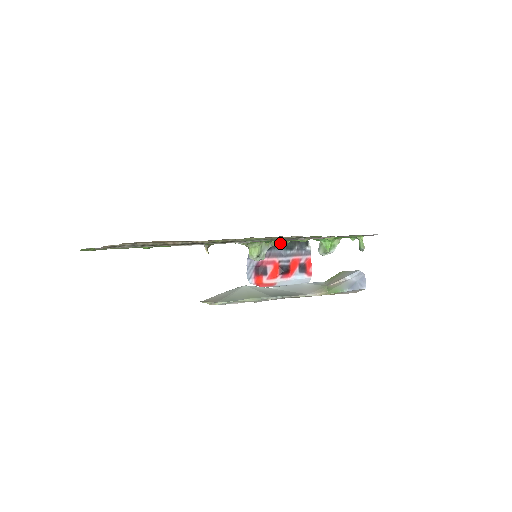
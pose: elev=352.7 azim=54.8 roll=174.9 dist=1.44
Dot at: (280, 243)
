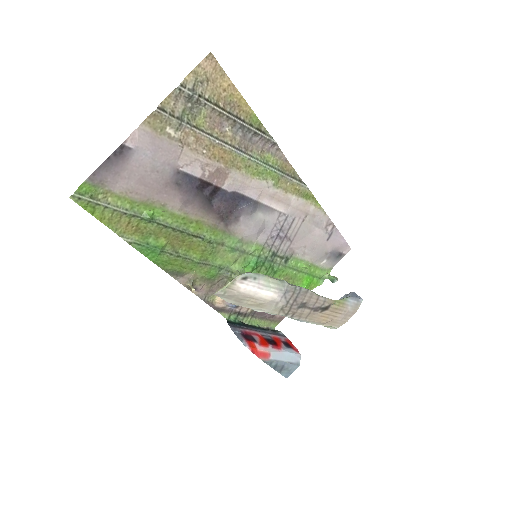
Dot at: occluded
